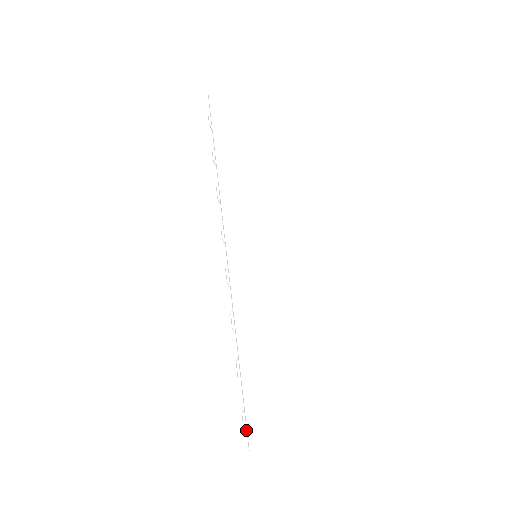
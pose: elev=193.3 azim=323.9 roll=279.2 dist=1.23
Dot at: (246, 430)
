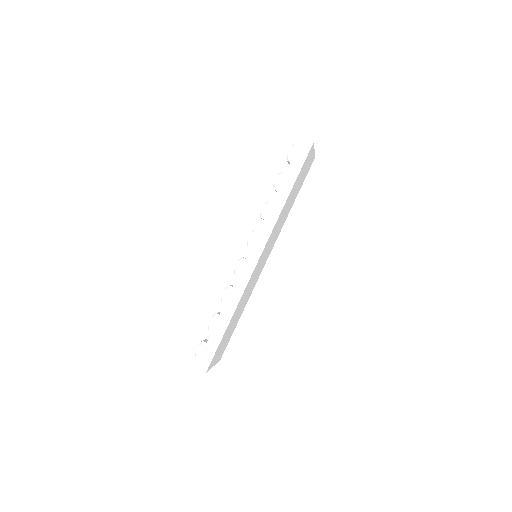
Dot at: (198, 355)
